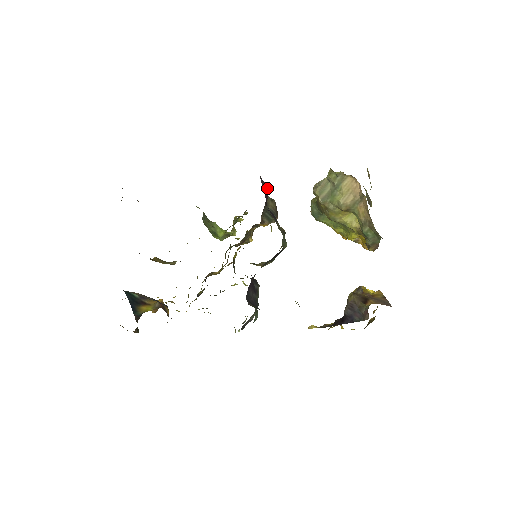
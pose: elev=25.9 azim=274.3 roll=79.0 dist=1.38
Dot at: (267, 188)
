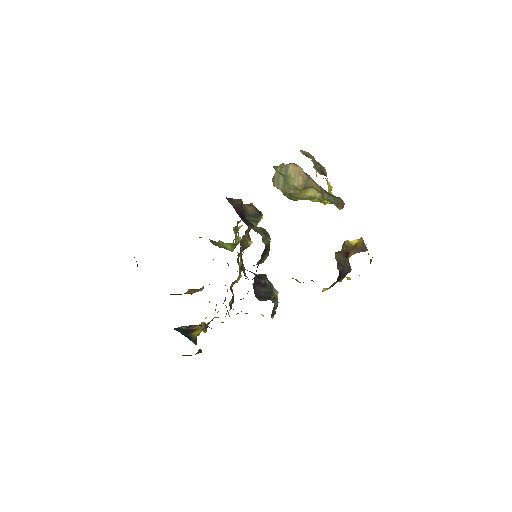
Dot at: (237, 201)
